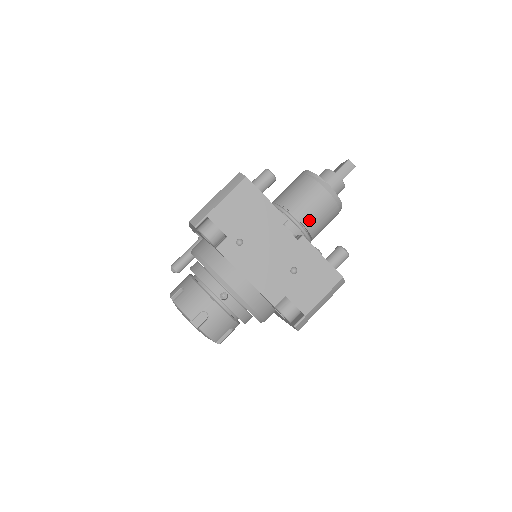
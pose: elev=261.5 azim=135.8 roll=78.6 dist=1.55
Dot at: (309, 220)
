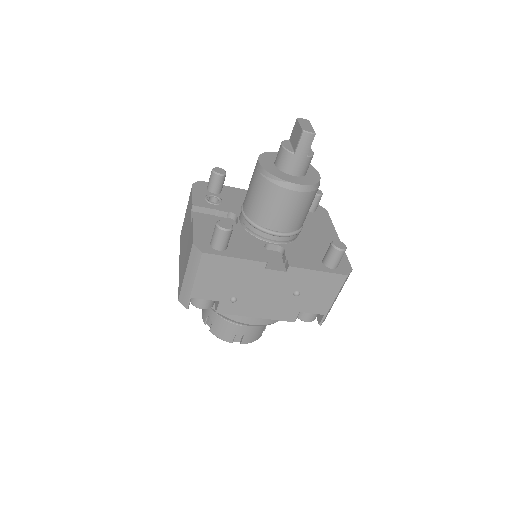
Dot at: (289, 225)
